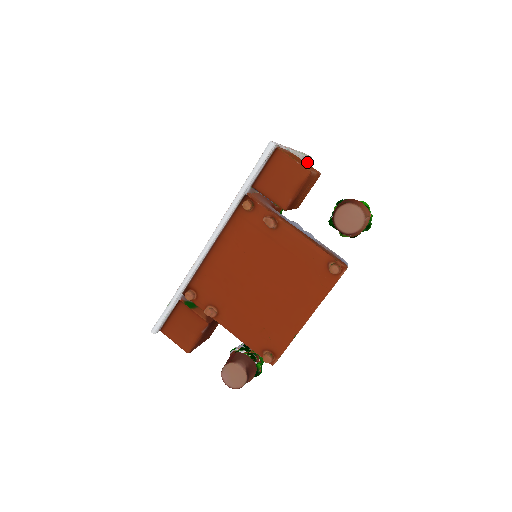
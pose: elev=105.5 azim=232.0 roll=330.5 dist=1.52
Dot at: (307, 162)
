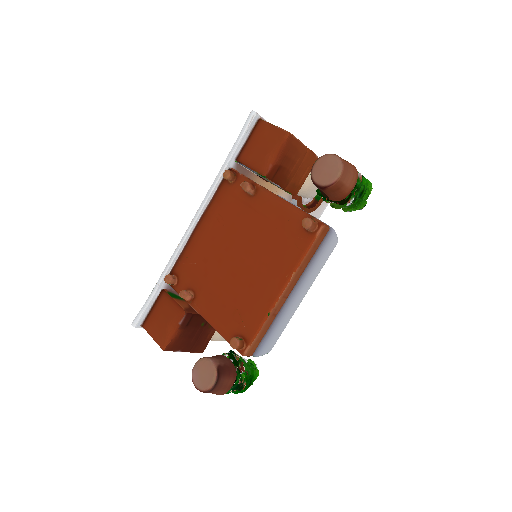
Dot at: occluded
